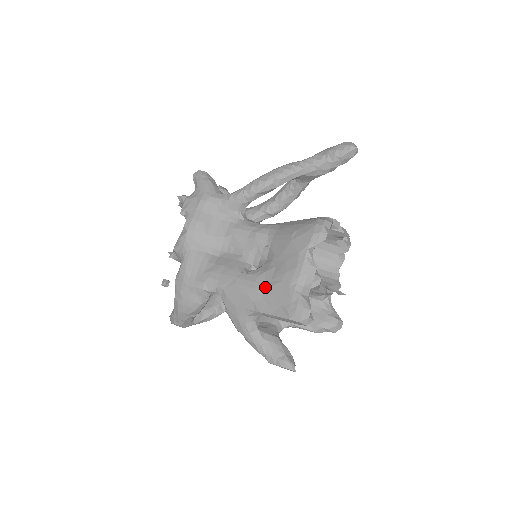
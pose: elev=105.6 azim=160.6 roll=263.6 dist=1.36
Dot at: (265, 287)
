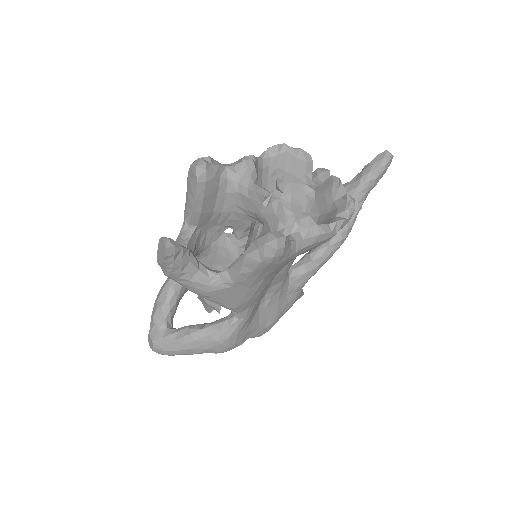
Dot at: occluded
